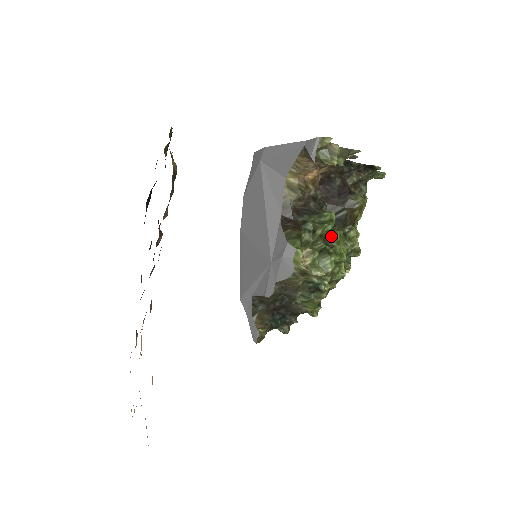
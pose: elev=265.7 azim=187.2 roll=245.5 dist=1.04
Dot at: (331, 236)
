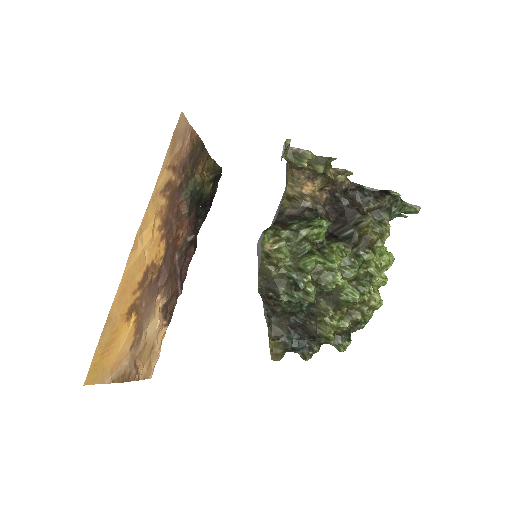
Dot at: (326, 245)
